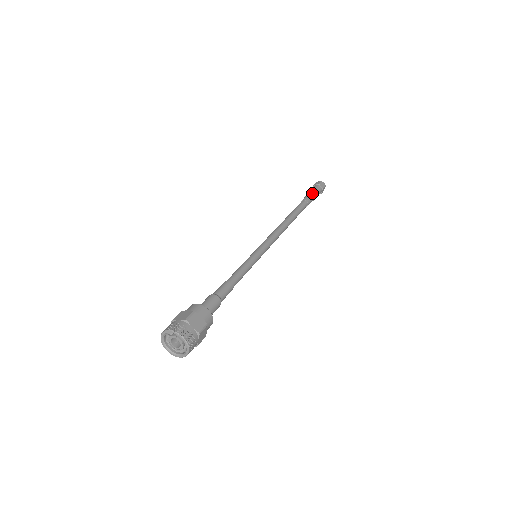
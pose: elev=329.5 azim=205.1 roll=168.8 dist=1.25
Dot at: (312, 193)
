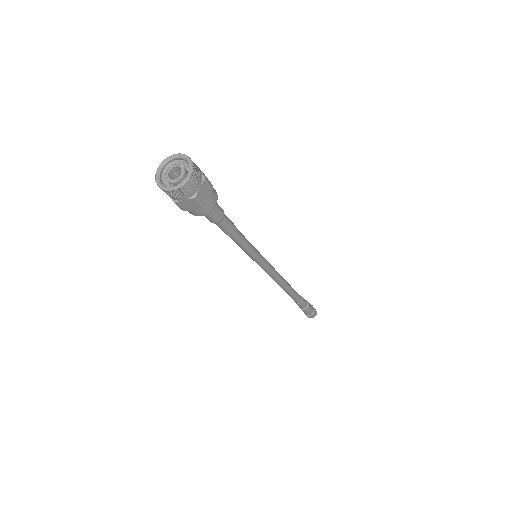
Dot at: (306, 300)
